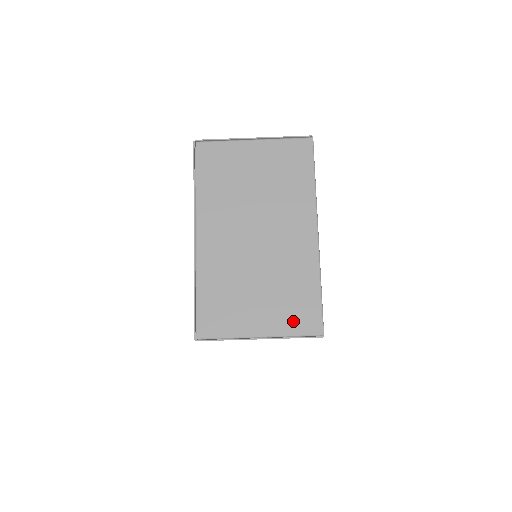
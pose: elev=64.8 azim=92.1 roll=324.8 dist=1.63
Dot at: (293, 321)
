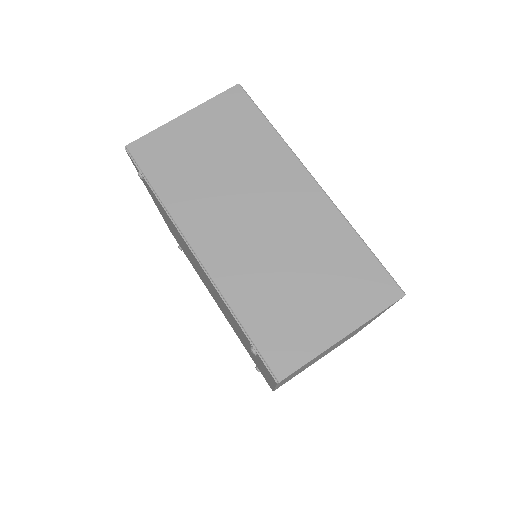
Dot at: occluded
